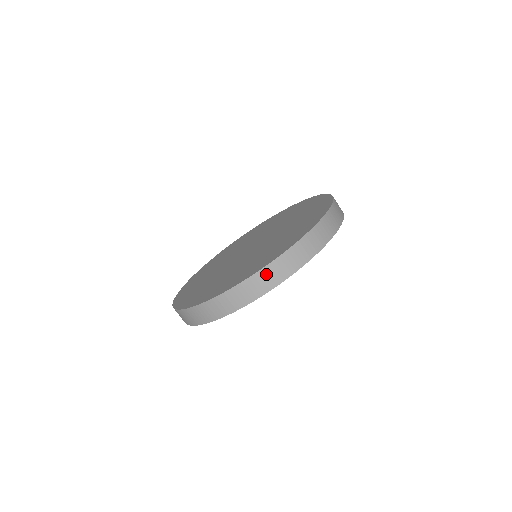
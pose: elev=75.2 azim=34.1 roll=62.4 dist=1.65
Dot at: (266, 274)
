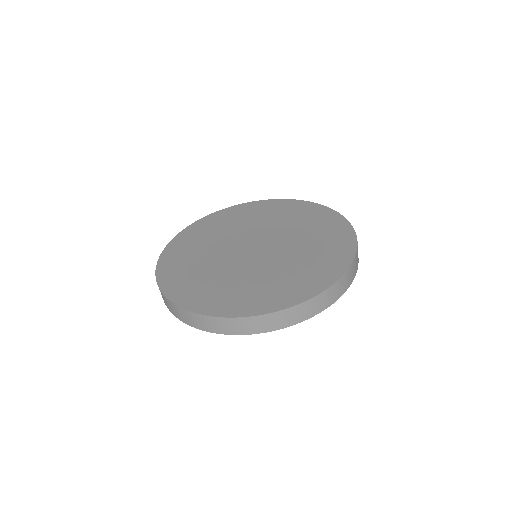
Dot at: (348, 275)
